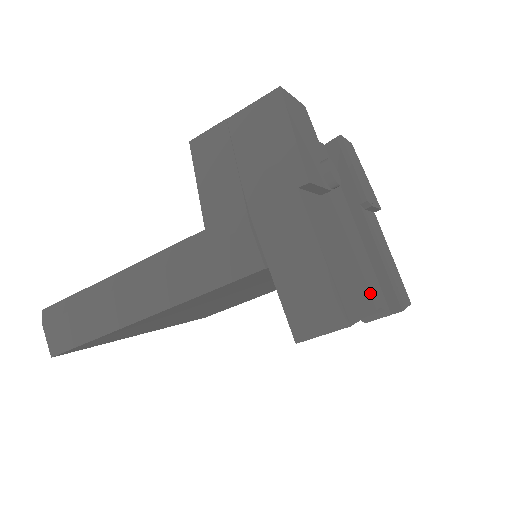
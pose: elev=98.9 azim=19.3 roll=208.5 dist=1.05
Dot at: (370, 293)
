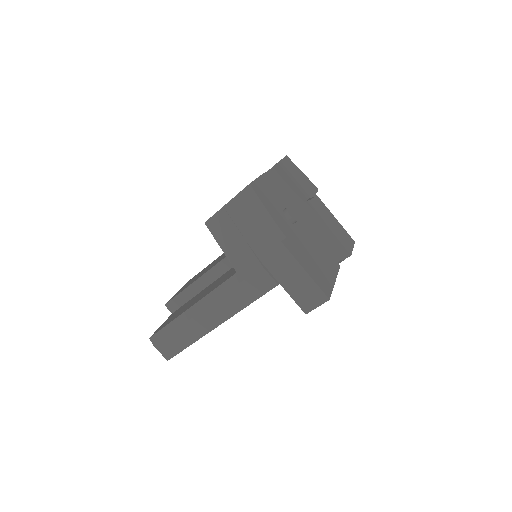
Dot at: (332, 266)
